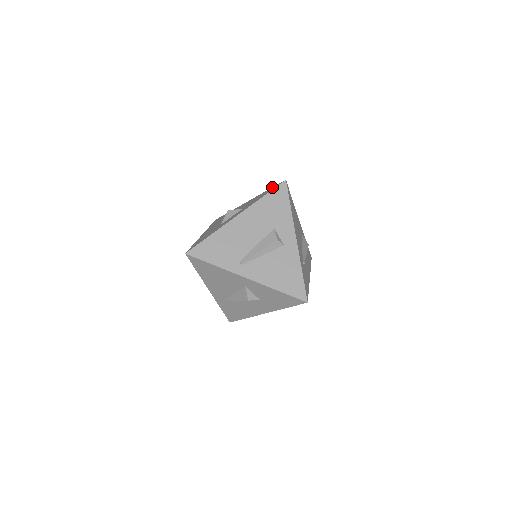
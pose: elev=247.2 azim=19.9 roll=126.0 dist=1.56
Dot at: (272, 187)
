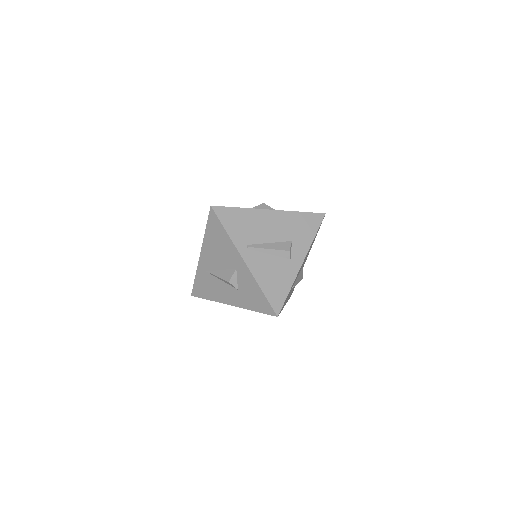
Dot at: occluded
